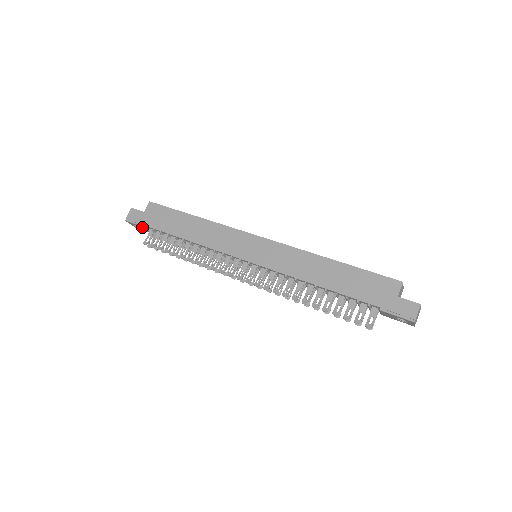
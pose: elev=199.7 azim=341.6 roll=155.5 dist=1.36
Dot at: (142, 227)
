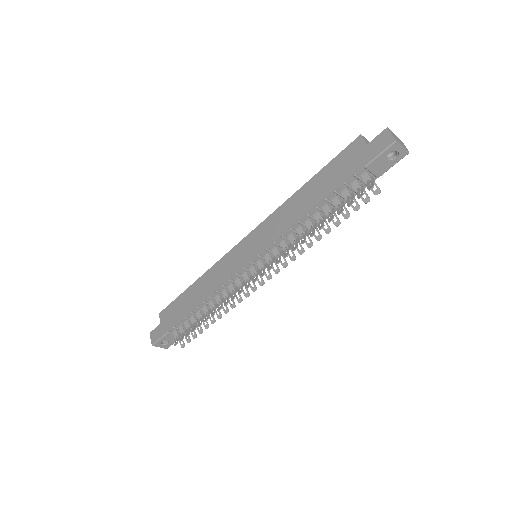
Dot at: (166, 336)
